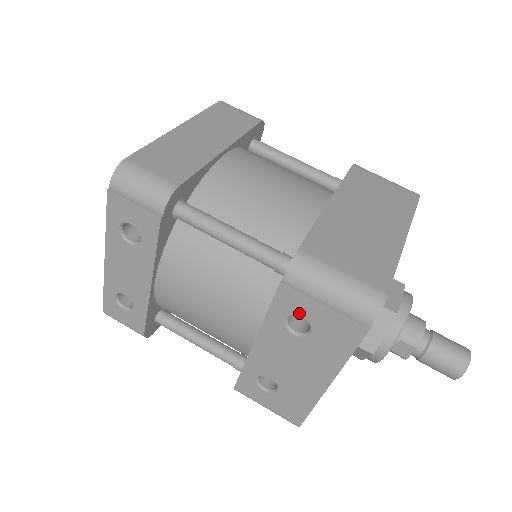
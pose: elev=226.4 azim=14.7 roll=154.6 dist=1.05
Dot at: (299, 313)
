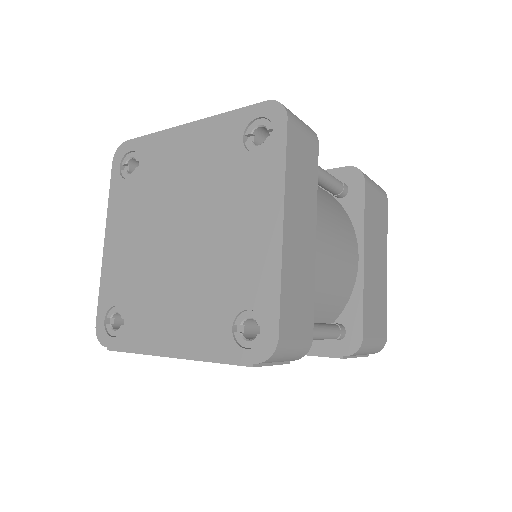
Dot at: occluded
